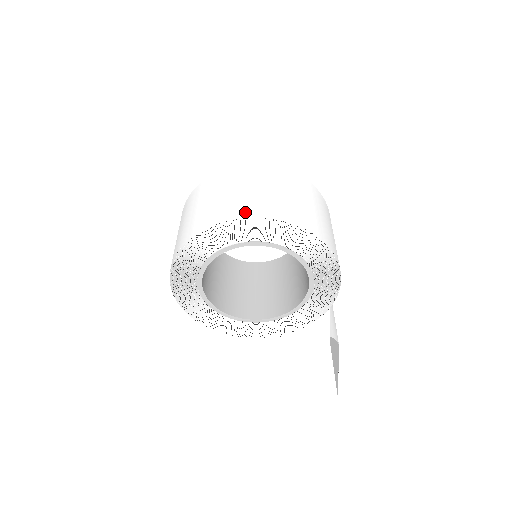
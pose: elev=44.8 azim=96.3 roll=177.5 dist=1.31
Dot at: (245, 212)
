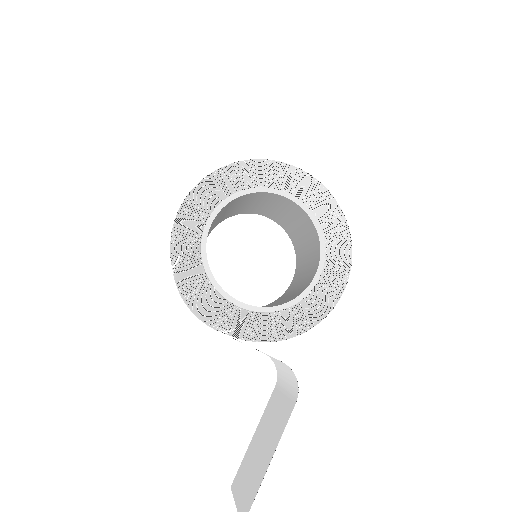
Dot at: occluded
